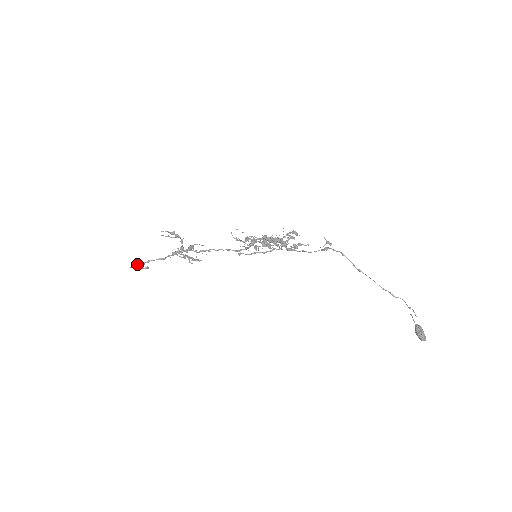
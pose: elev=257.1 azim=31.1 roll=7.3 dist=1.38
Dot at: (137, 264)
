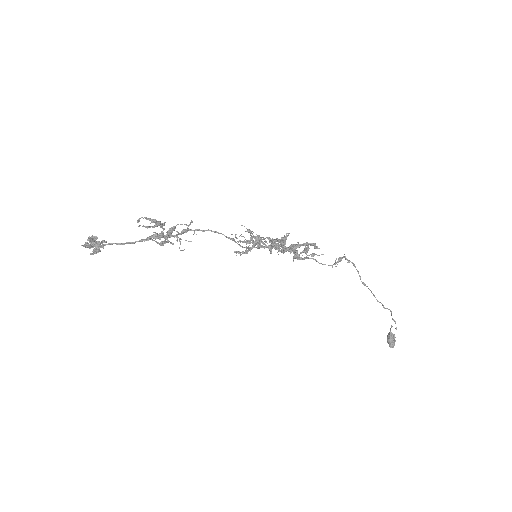
Dot at: (91, 240)
